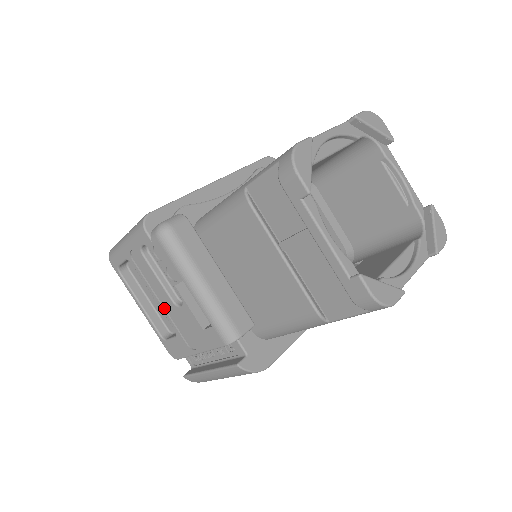
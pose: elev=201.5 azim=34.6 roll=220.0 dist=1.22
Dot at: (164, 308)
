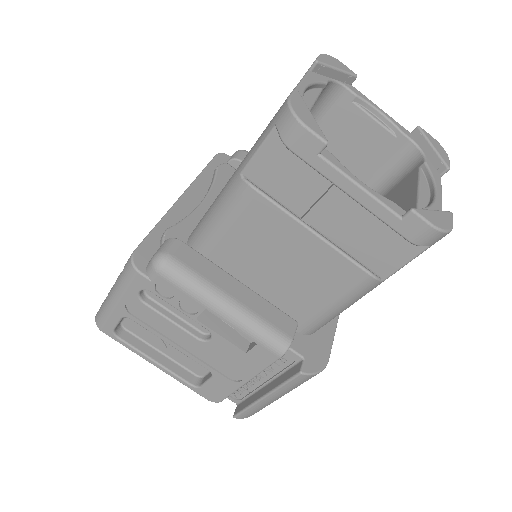
Dot at: (188, 351)
